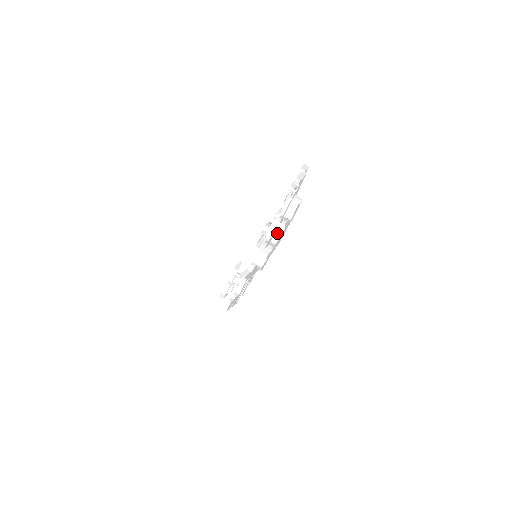
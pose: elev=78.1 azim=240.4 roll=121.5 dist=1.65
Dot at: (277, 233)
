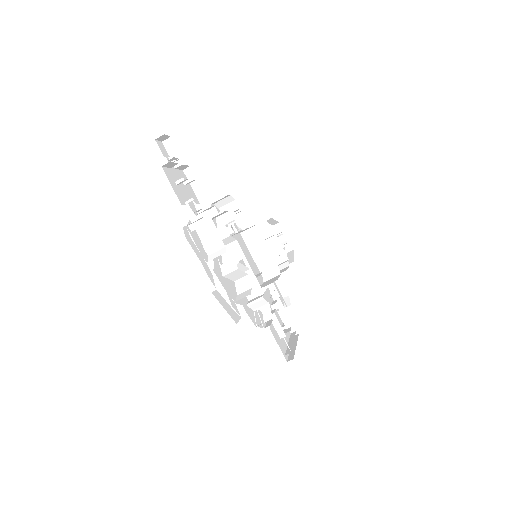
Dot at: (232, 274)
